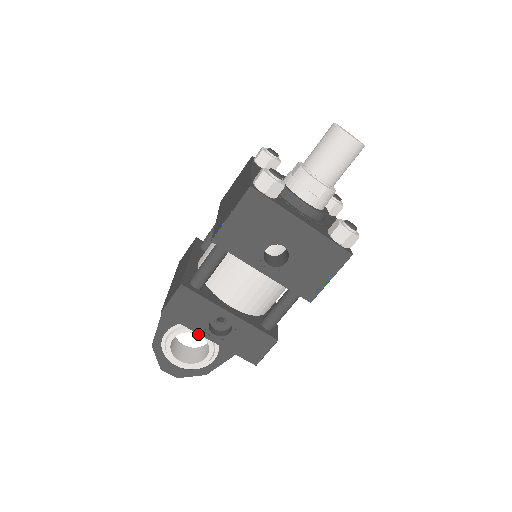
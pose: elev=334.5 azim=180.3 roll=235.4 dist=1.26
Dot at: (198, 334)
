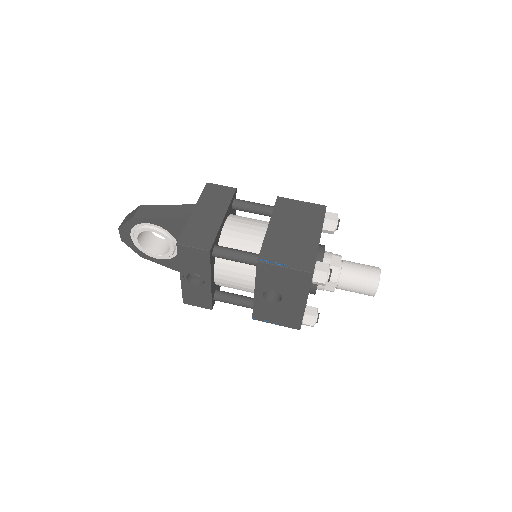
Dot at: (170, 246)
